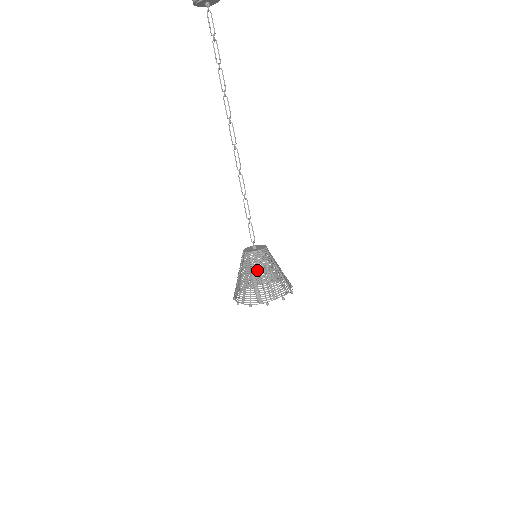
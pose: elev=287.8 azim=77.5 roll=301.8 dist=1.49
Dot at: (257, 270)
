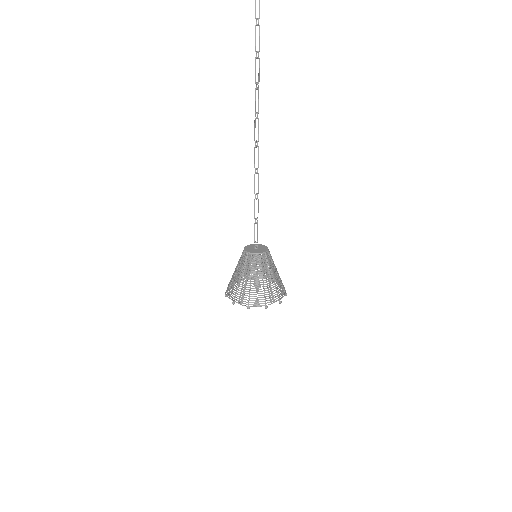
Dot at: (259, 272)
